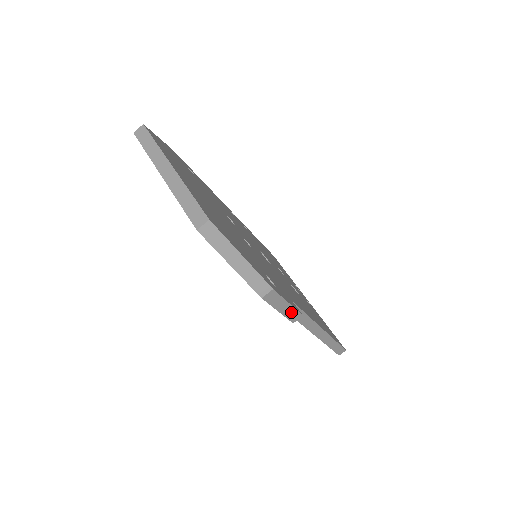
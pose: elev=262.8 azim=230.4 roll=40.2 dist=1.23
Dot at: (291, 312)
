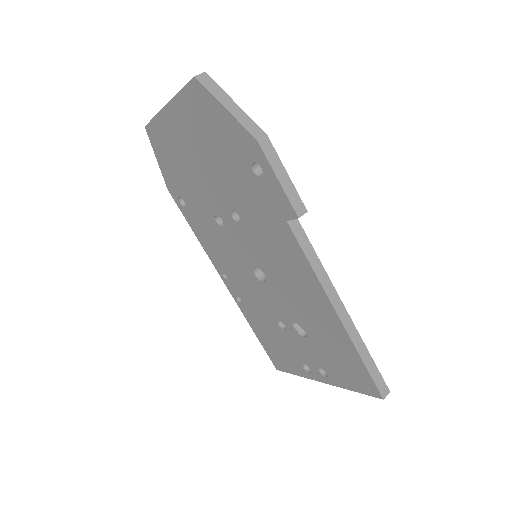
Dot at: (293, 194)
